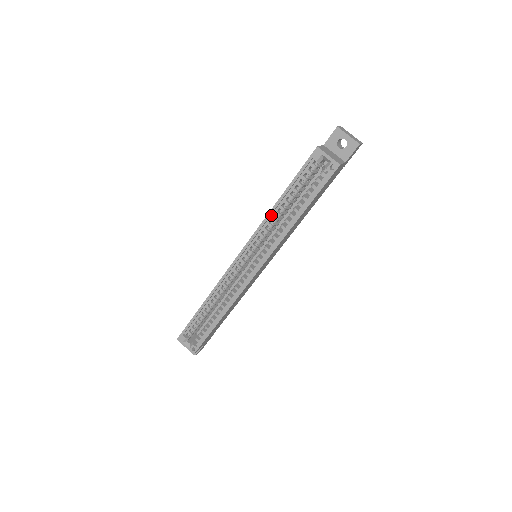
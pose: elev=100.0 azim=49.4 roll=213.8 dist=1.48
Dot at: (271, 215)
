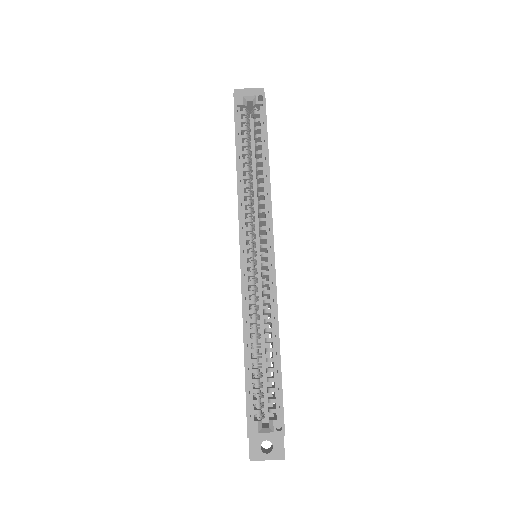
Dot at: (240, 184)
